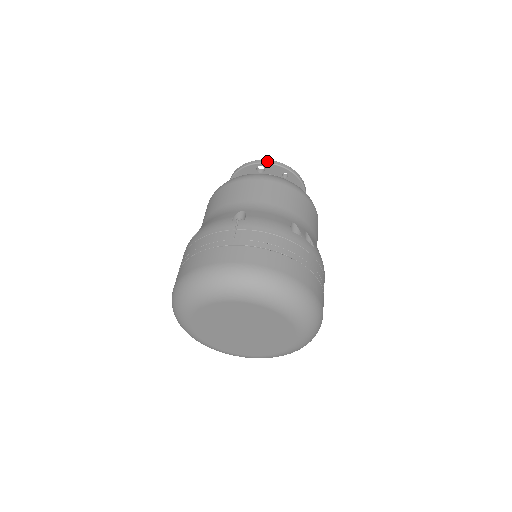
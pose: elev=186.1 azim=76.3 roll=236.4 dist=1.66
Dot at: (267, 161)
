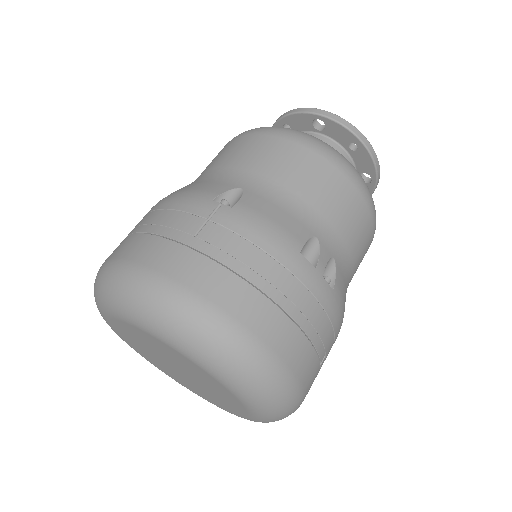
Dot at: (332, 115)
